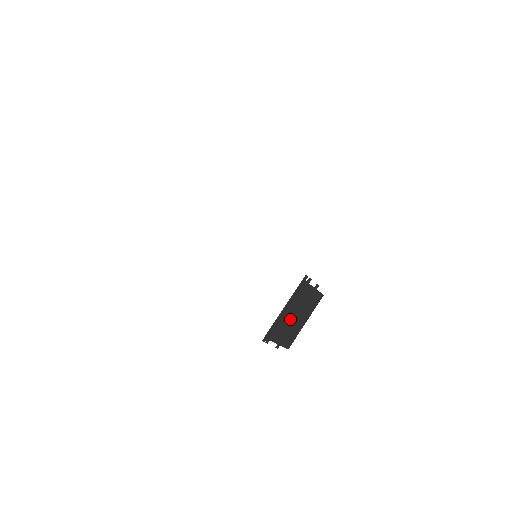
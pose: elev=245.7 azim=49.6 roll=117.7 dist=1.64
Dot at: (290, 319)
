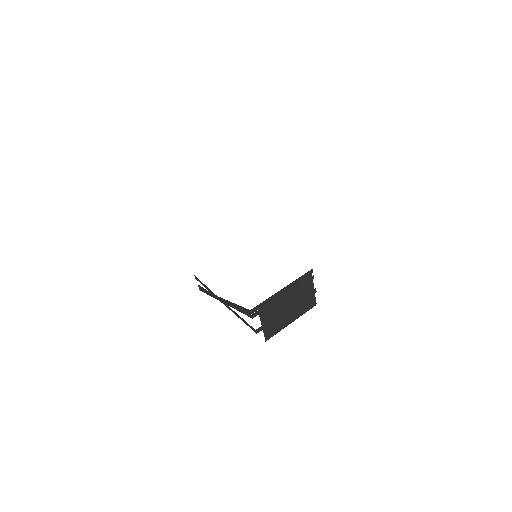
Dot at: (283, 304)
